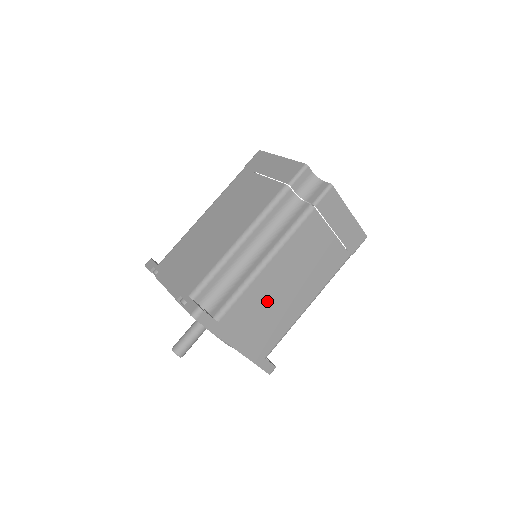
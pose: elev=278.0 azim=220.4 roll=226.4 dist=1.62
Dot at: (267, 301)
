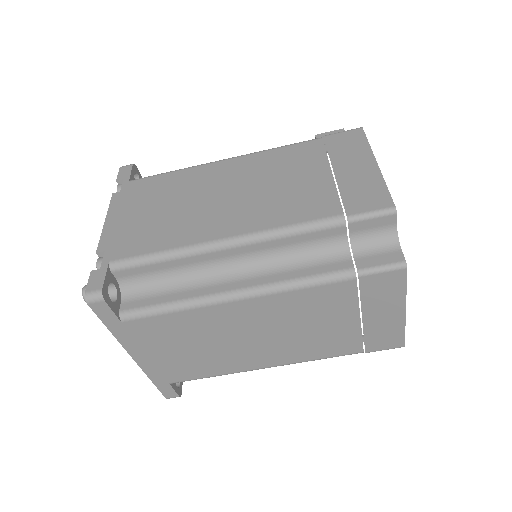
Dot at: (208, 336)
